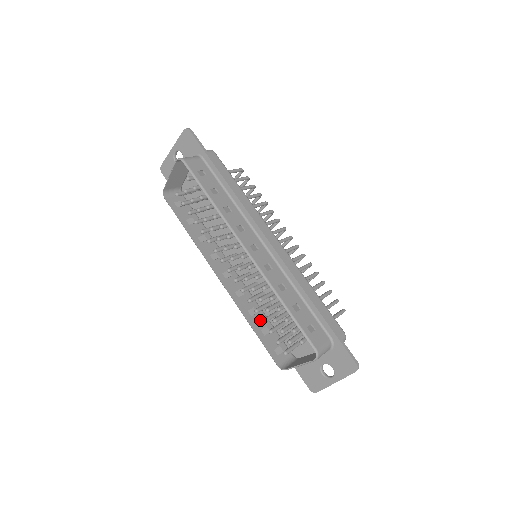
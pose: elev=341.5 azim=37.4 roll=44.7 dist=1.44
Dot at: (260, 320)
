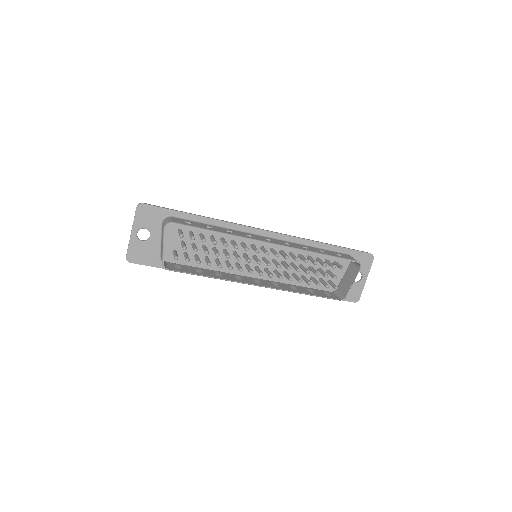
Dot at: (301, 289)
